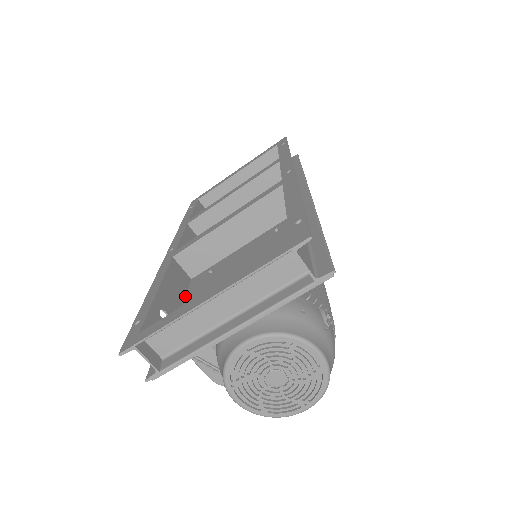
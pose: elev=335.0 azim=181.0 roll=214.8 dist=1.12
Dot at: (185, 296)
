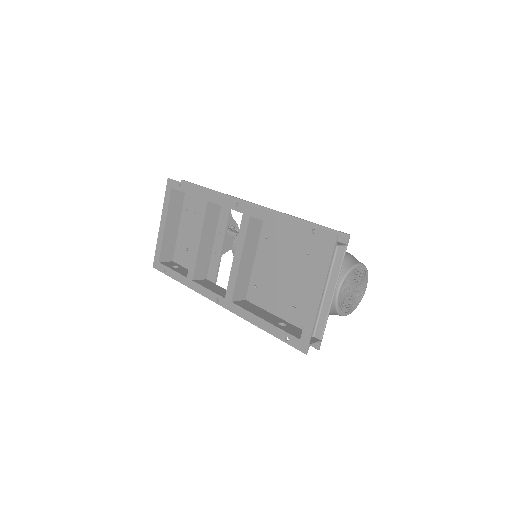
Dot at: (262, 309)
